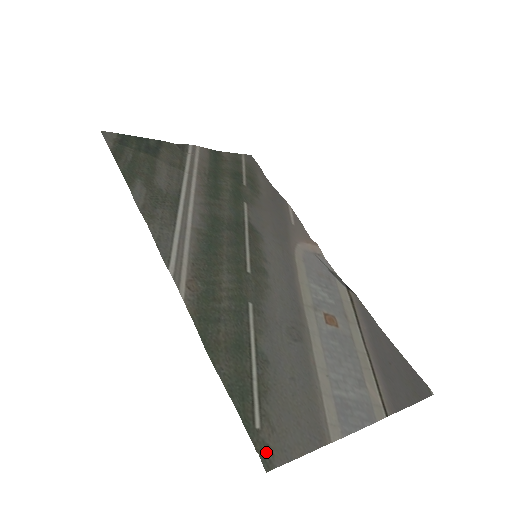
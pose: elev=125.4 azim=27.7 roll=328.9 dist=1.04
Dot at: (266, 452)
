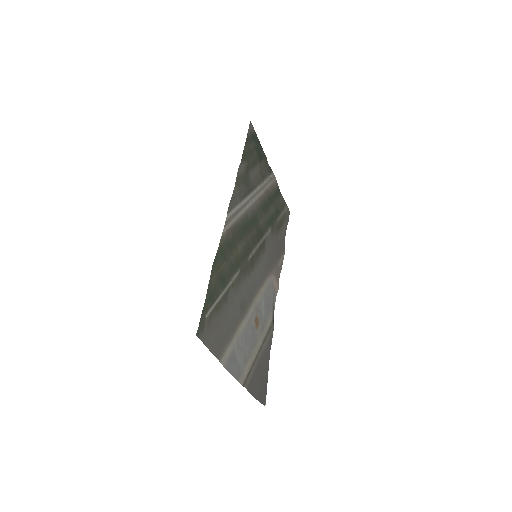
Dot at: (202, 328)
